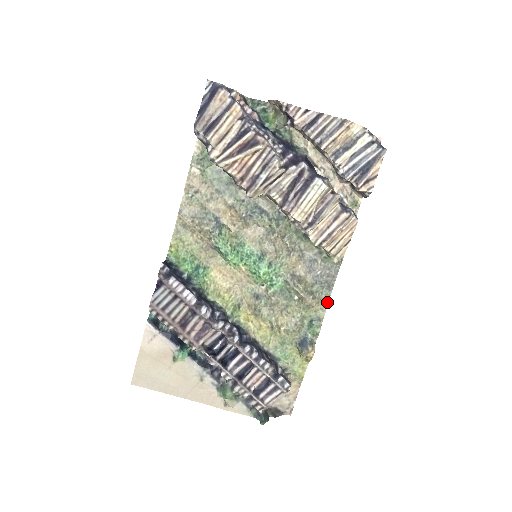
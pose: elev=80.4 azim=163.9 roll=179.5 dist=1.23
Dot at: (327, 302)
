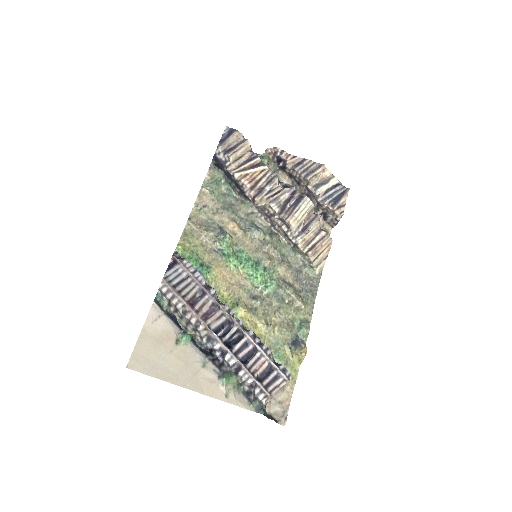
Dot at: (312, 308)
